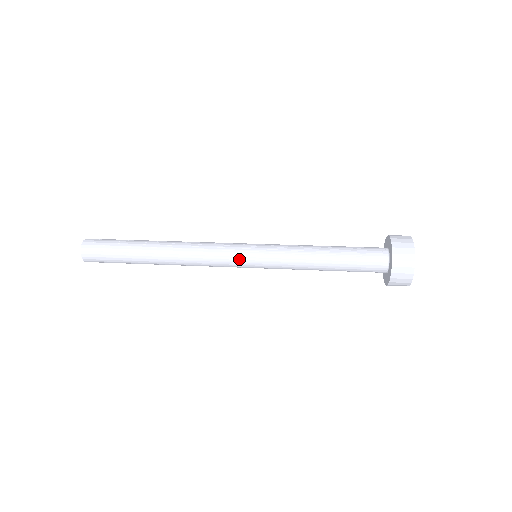
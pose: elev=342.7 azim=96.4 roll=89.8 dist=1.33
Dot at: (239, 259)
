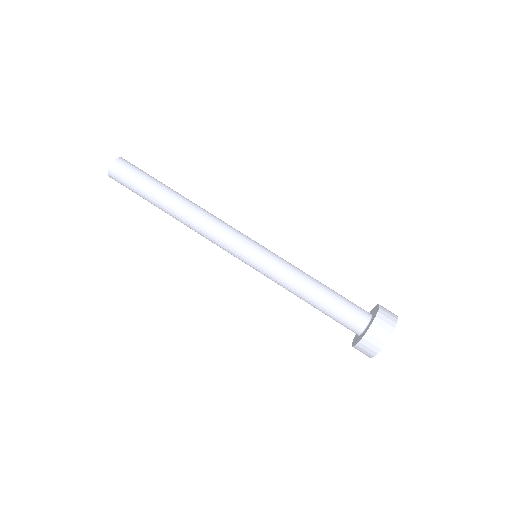
Dot at: (237, 257)
